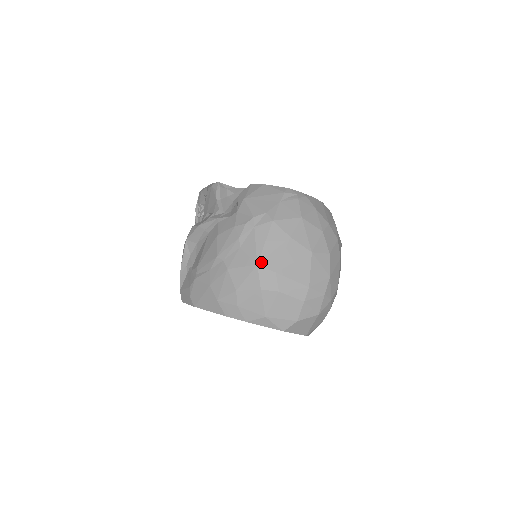
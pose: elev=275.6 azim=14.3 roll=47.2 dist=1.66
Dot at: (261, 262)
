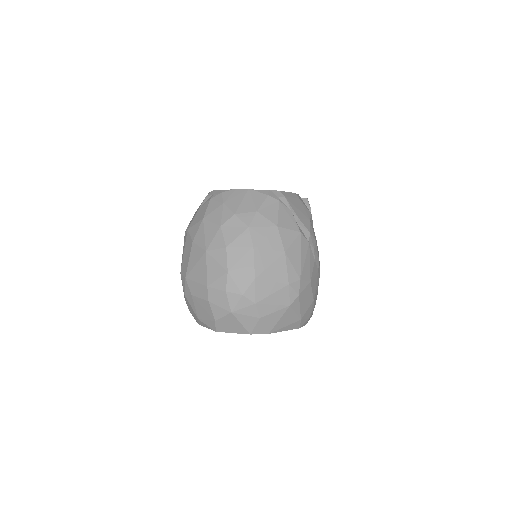
Dot at: (181, 270)
